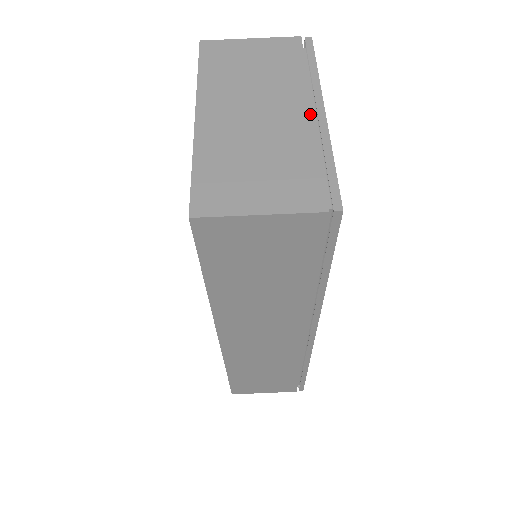
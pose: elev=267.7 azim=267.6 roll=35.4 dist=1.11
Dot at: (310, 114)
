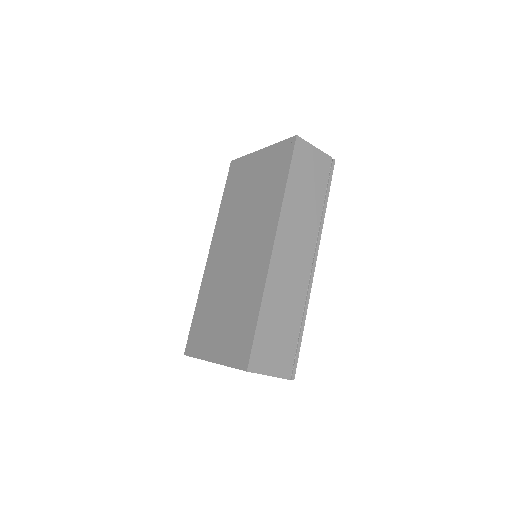
Dot at: occluded
